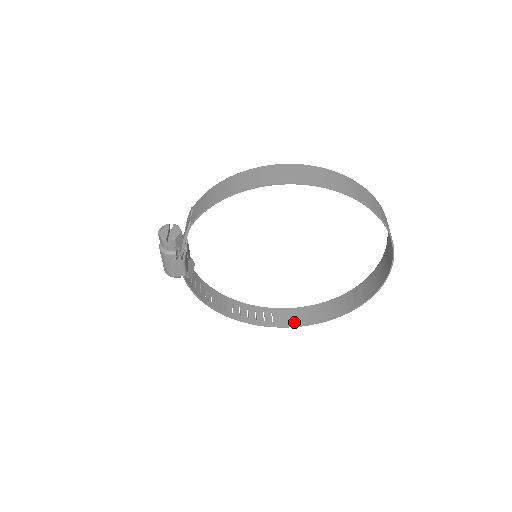
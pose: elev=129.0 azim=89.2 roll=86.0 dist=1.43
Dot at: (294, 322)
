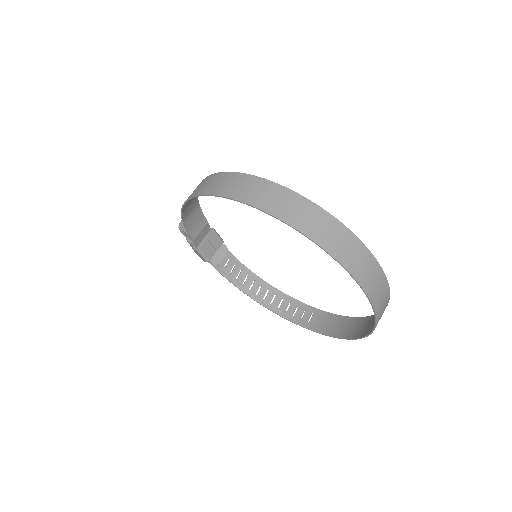
Dot at: (325, 329)
